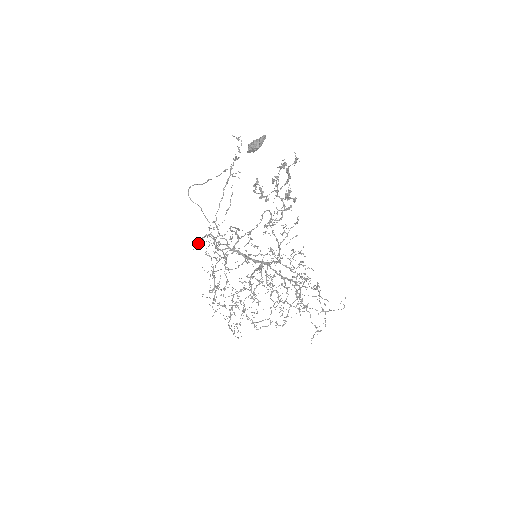
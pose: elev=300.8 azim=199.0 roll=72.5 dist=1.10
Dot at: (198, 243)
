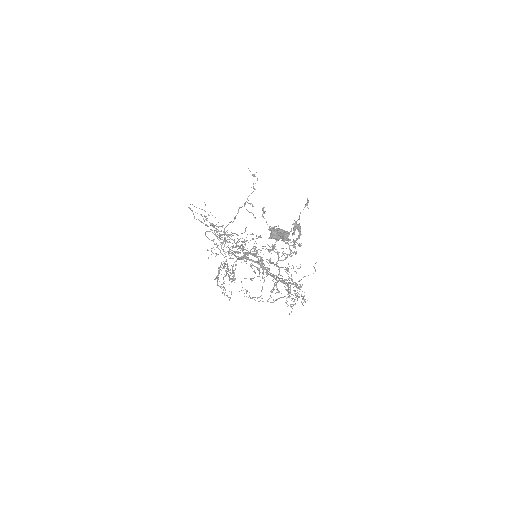
Dot at: occluded
